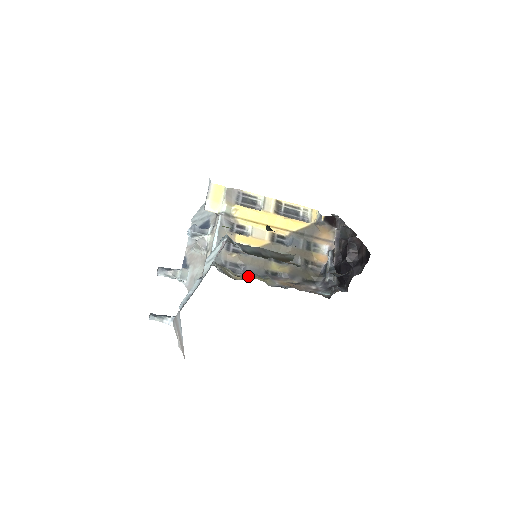
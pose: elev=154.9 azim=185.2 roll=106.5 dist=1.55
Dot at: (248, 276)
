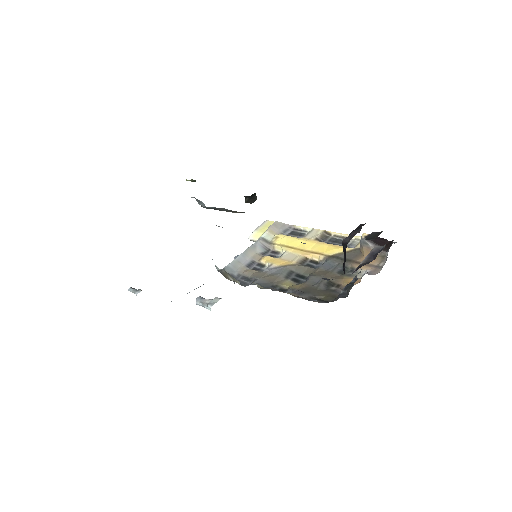
Dot at: occluded
